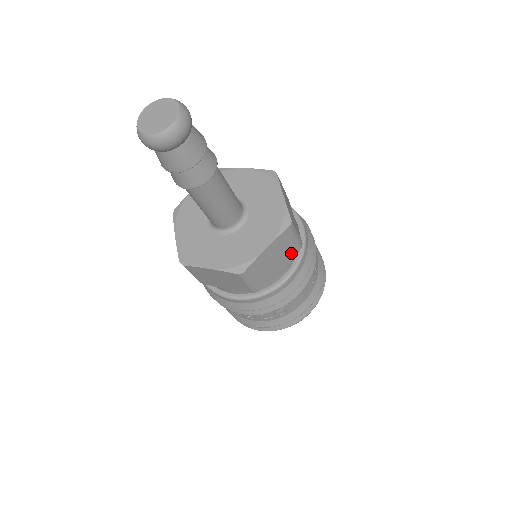
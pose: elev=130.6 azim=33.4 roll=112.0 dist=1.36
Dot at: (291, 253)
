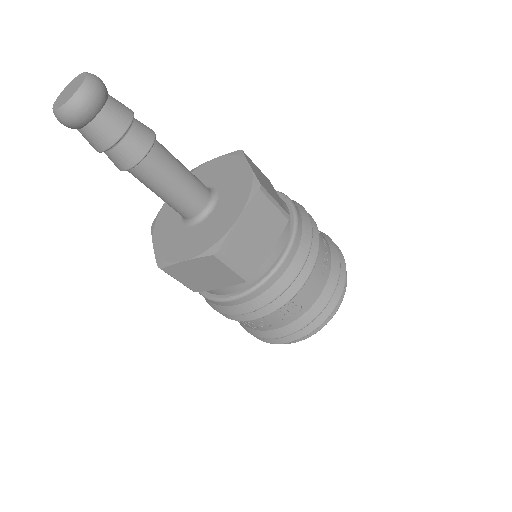
Dot at: (277, 227)
